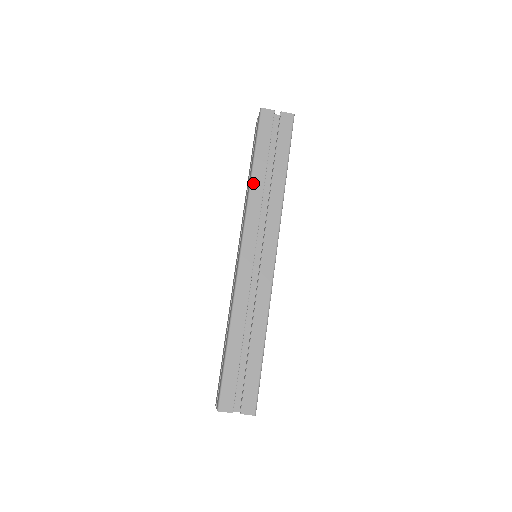
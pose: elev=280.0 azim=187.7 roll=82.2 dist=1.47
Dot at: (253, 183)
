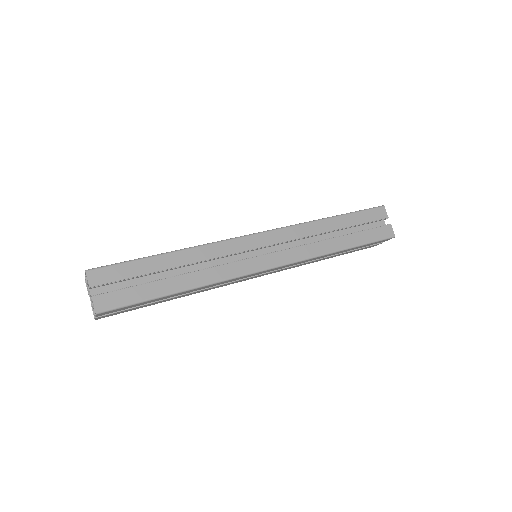
Dot at: (321, 222)
